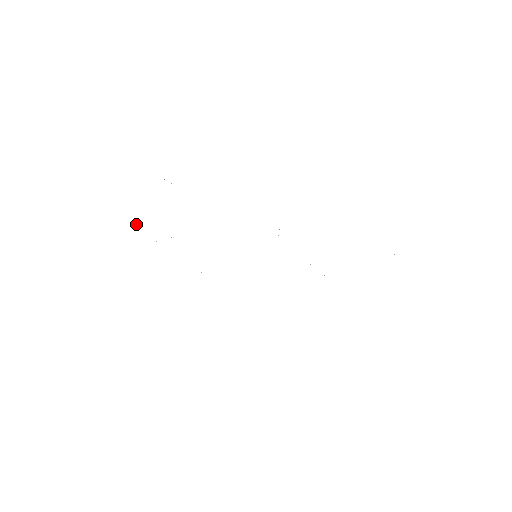
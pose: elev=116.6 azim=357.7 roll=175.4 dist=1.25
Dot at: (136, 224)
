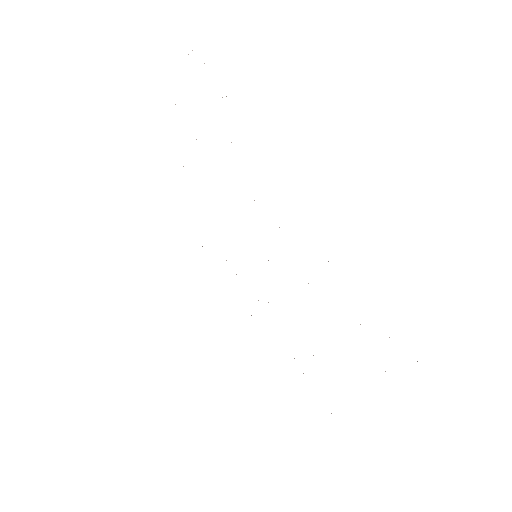
Dot at: occluded
